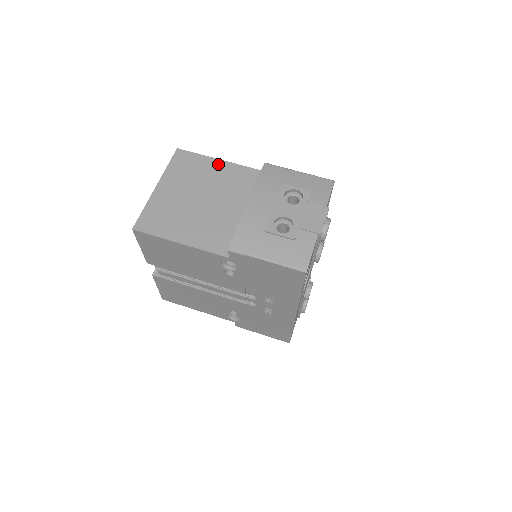
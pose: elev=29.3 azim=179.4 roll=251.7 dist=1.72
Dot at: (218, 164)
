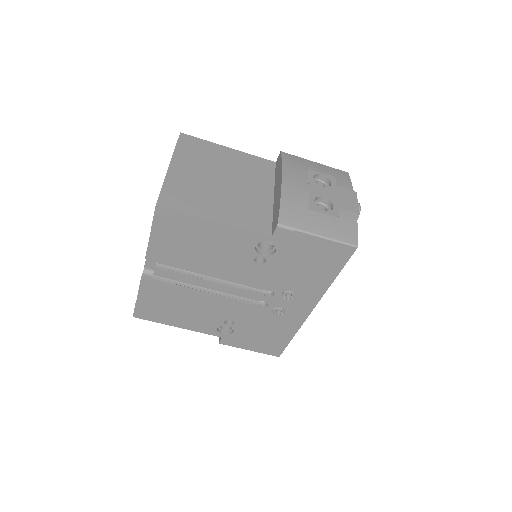
Dot at: (228, 151)
